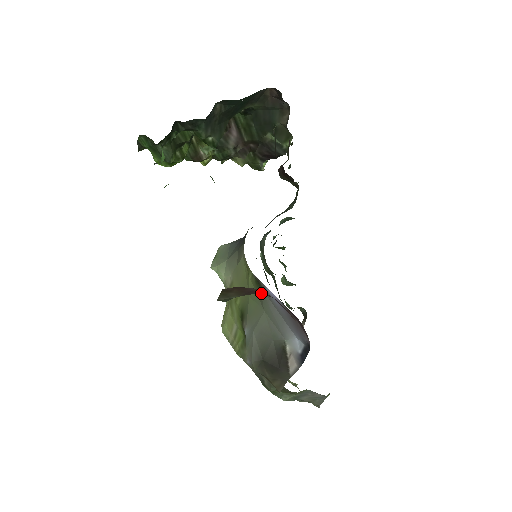
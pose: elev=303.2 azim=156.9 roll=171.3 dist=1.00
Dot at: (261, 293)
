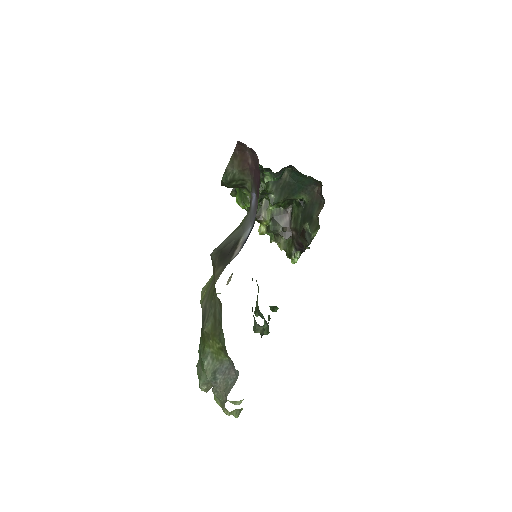
Dot at: (250, 166)
